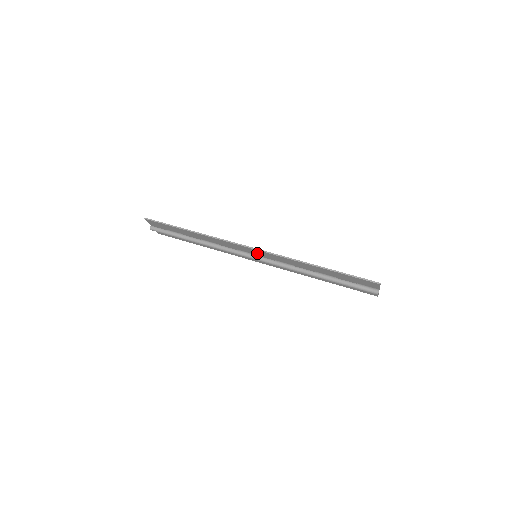
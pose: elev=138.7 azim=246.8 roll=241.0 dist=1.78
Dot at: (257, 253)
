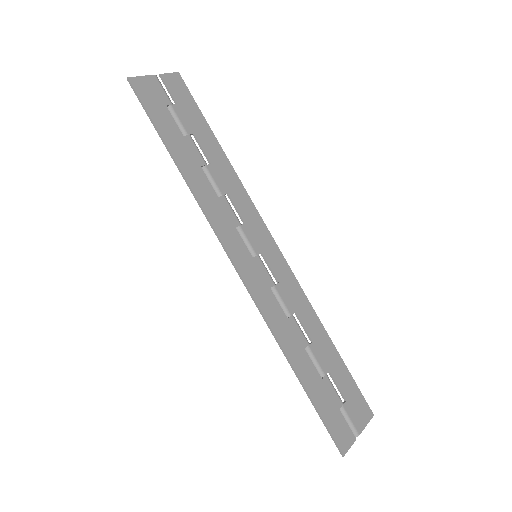
Dot at: (248, 266)
